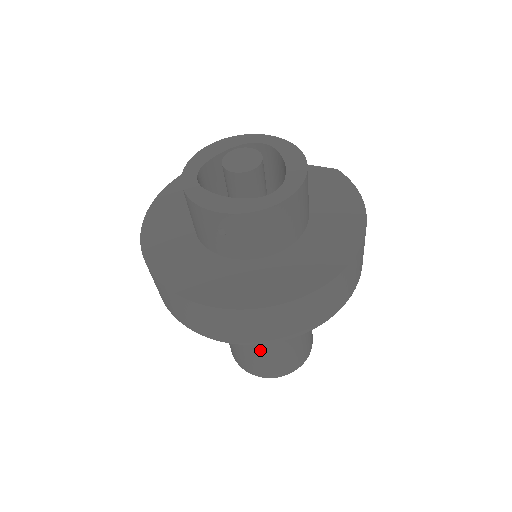
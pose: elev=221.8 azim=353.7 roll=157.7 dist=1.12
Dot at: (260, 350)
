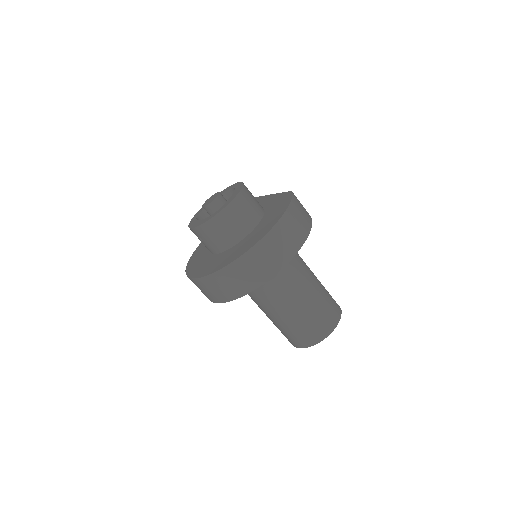
Dot at: (278, 322)
